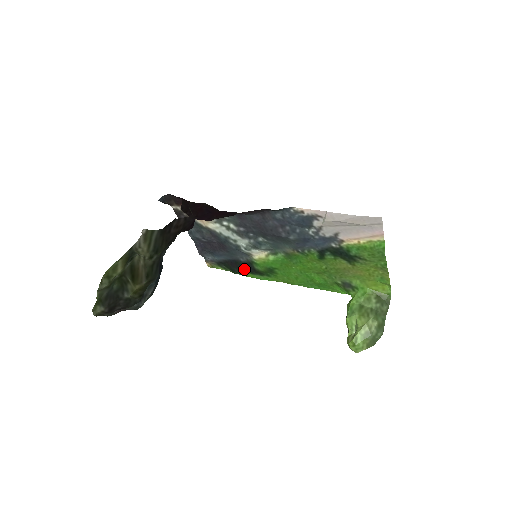
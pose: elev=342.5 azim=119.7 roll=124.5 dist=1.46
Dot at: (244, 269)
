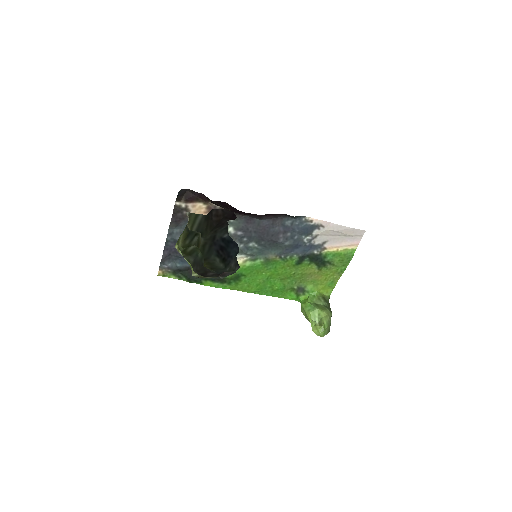
Dot at: occluded
